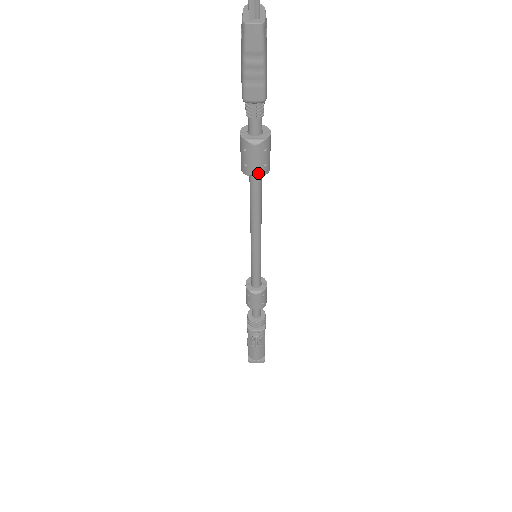
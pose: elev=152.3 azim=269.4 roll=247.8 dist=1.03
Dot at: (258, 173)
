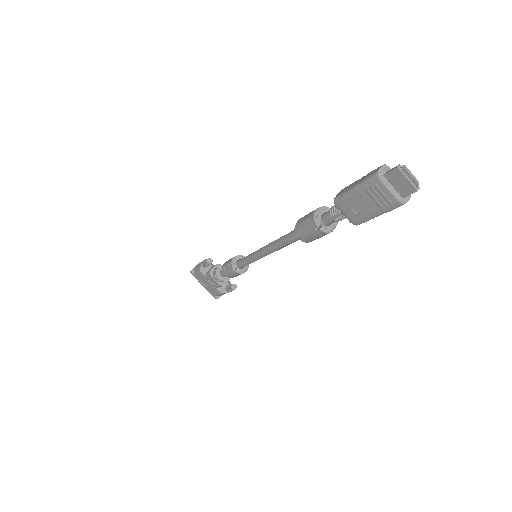
Dot at: occluded
